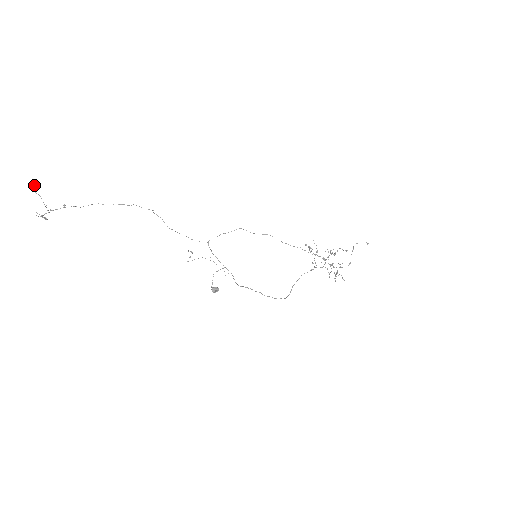
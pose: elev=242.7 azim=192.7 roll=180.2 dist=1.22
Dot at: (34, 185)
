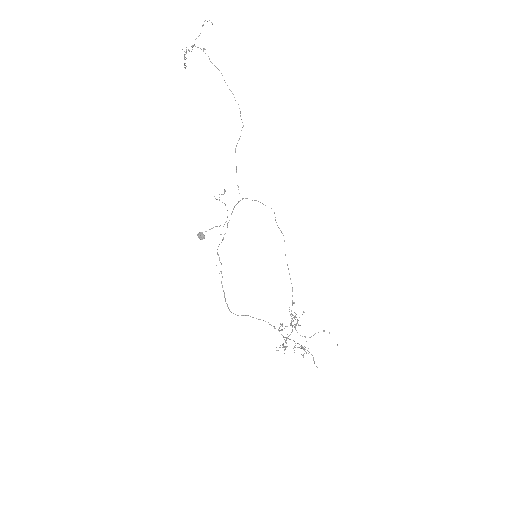
Dot at: occluded
